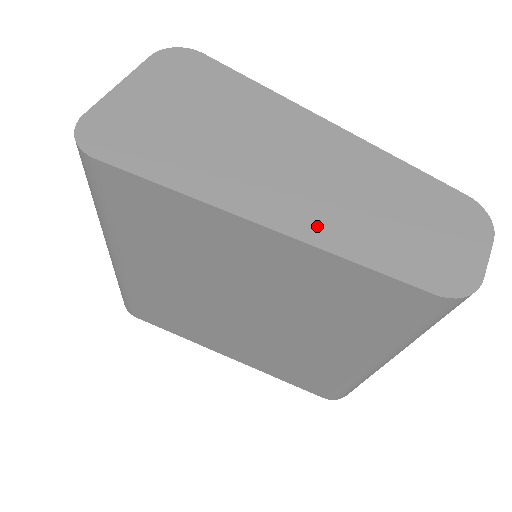
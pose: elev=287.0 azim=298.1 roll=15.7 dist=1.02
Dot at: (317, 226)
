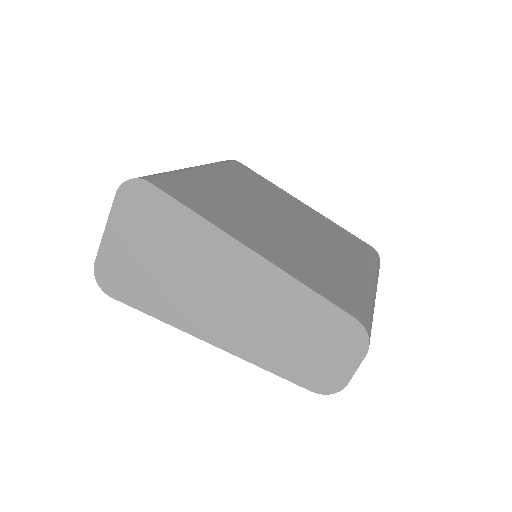
Dot at: (241, 344)
